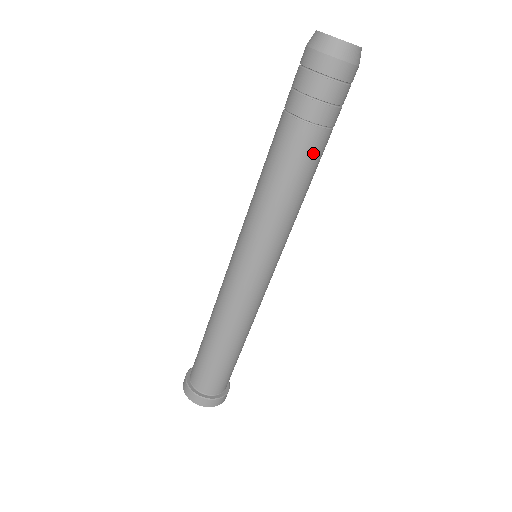
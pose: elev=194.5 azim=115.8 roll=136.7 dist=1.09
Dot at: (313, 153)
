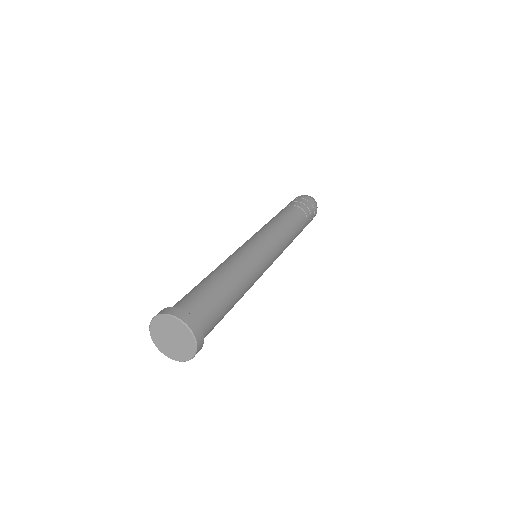
Dot at: (302, 226)
